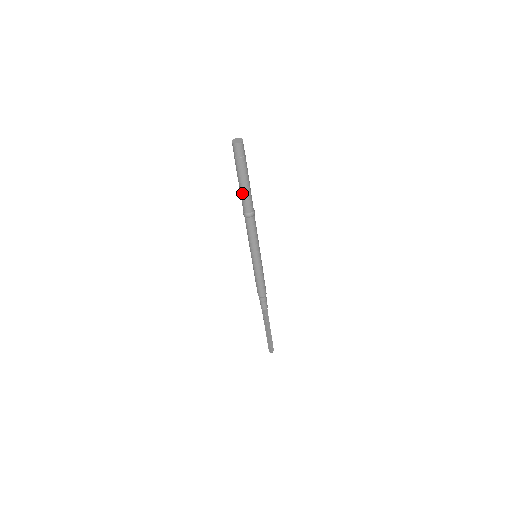
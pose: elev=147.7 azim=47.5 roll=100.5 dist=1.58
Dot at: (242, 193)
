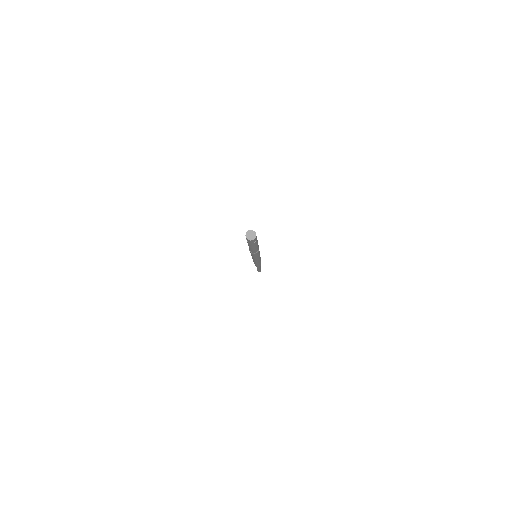
Dot at: occluded
